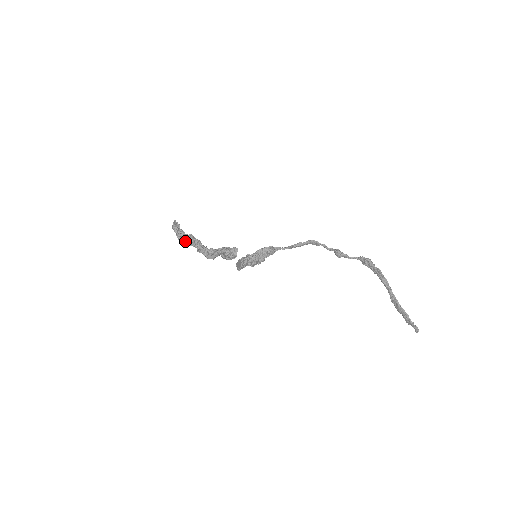
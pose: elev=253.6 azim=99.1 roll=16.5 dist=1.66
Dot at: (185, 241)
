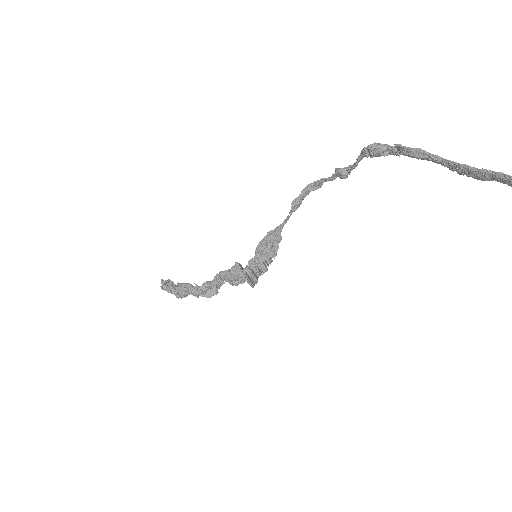
Dot at: (179, 294)
